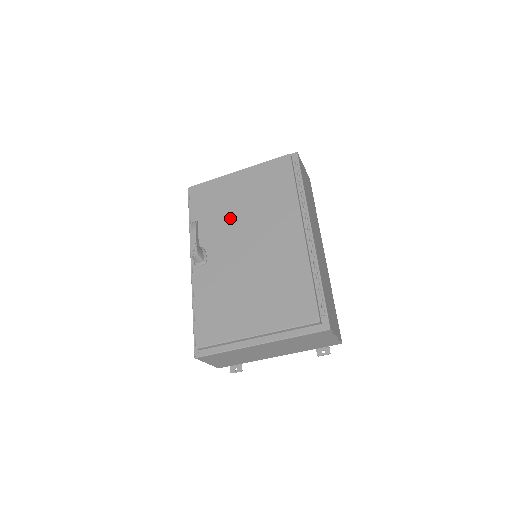
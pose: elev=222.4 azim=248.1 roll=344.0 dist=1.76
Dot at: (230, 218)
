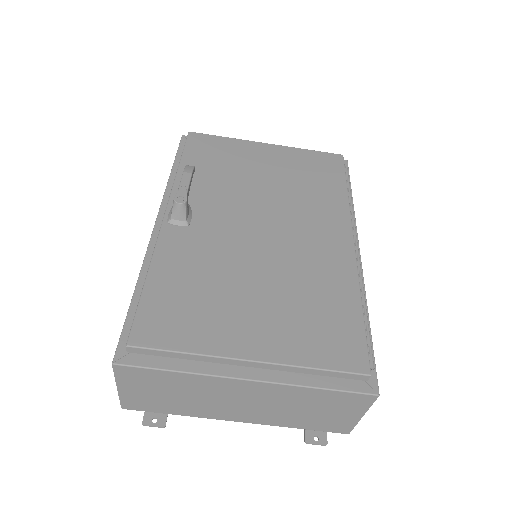
Dot at: (243, 187)
